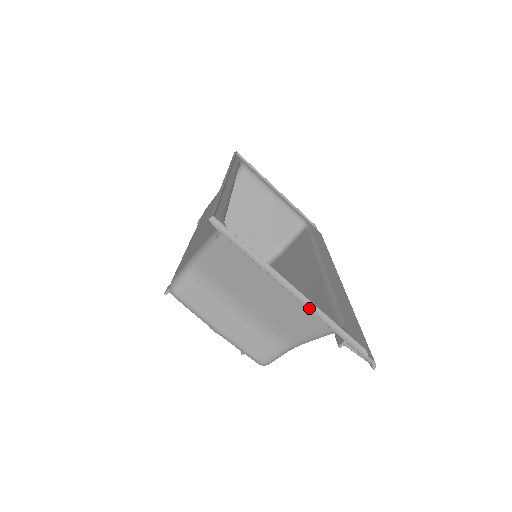
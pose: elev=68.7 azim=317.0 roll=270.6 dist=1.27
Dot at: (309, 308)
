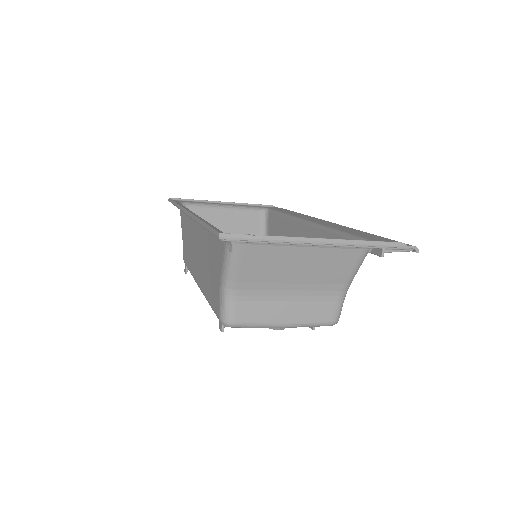
Dot at: (340, 245)
